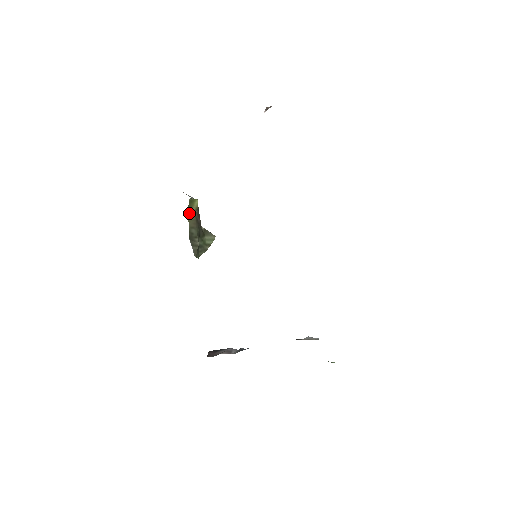
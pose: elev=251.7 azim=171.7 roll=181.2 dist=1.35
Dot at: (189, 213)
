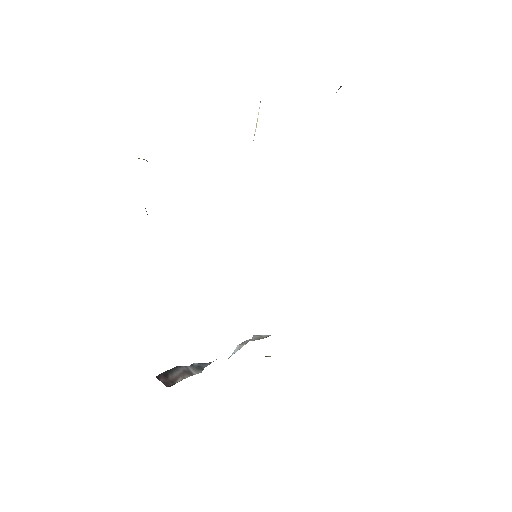
Dot at: occluded
